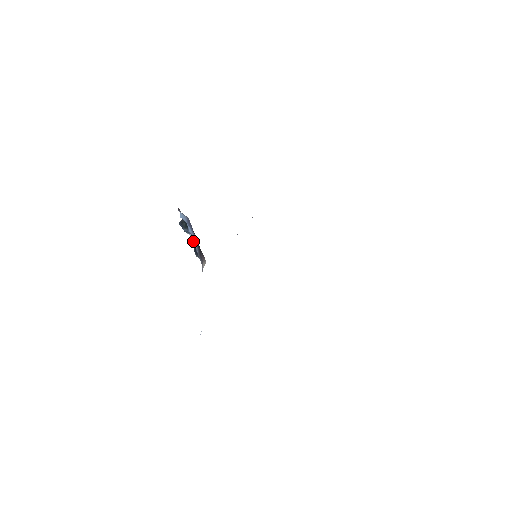
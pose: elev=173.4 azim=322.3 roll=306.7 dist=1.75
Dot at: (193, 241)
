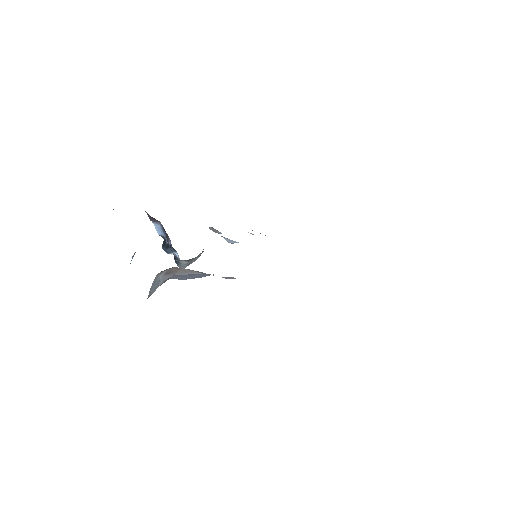
Dot at: (172, 250)
